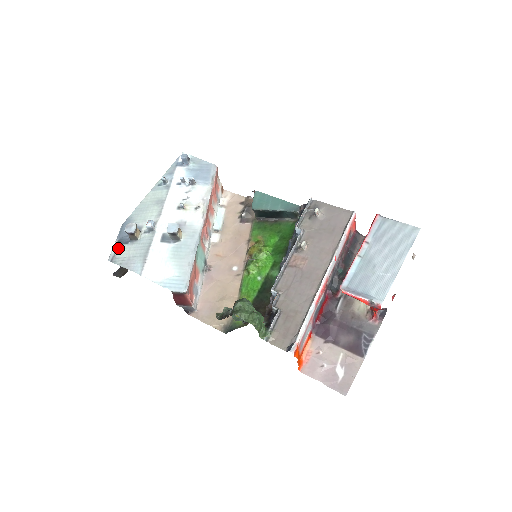
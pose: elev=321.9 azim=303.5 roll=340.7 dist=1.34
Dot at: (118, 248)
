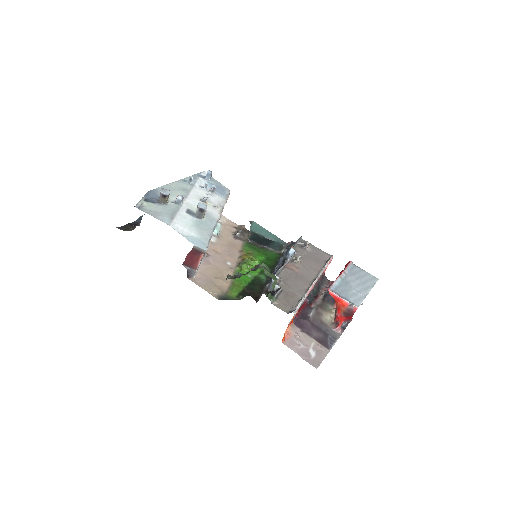
Dot at: (145, 203)
